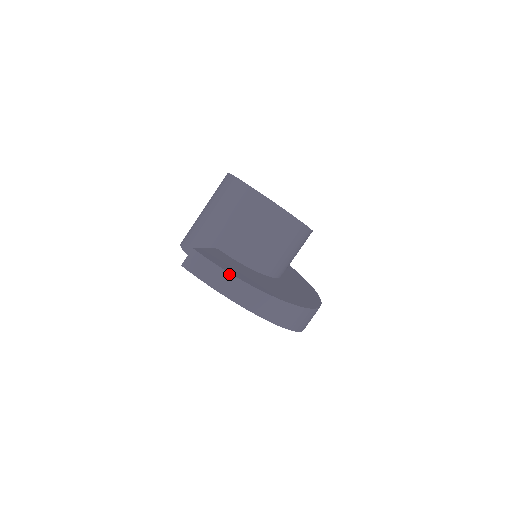
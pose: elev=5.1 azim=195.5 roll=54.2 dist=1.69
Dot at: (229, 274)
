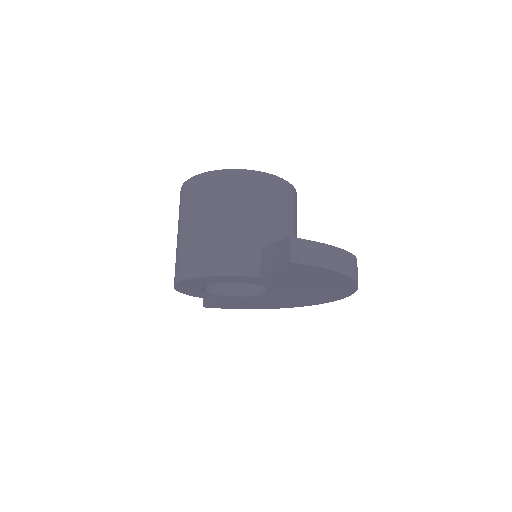
Dot at: (332, 247)
